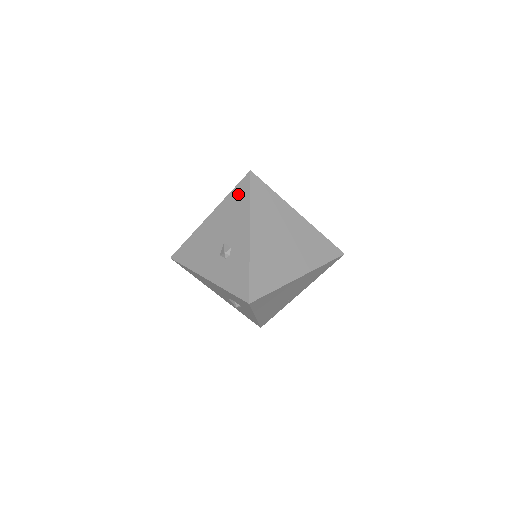
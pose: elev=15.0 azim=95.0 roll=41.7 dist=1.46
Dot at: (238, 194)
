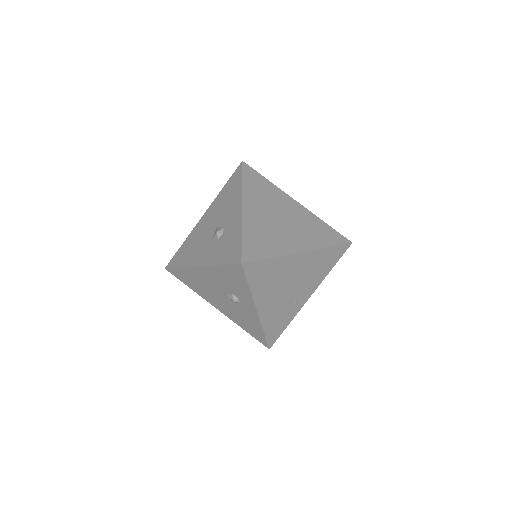
Dot at: (231, 183)
